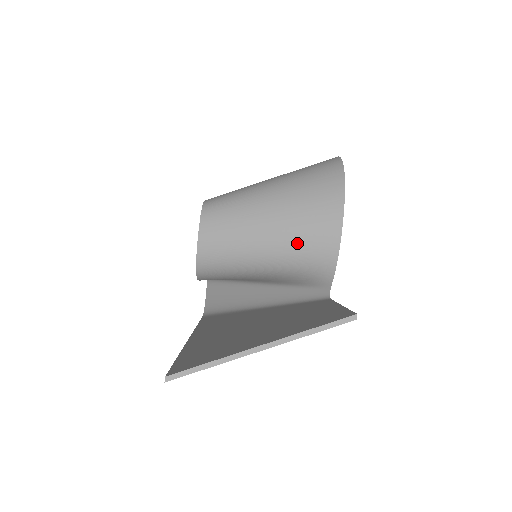
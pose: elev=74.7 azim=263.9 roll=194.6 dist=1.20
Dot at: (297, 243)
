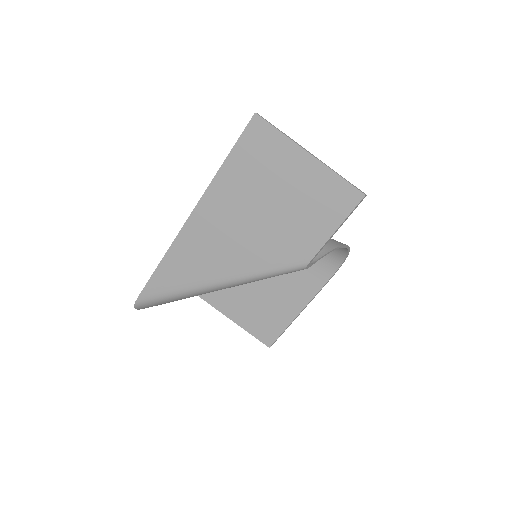
Dot at: occluded
